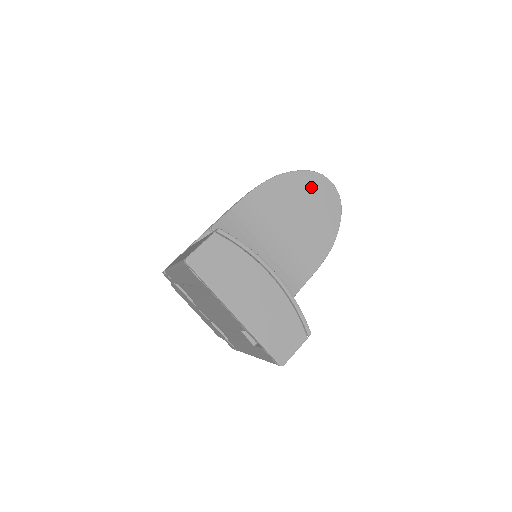
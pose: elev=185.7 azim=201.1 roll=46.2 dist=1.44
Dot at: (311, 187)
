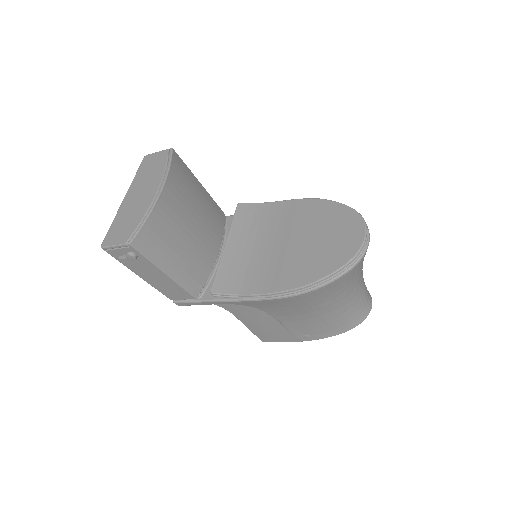
Dot at: (341, 224)
